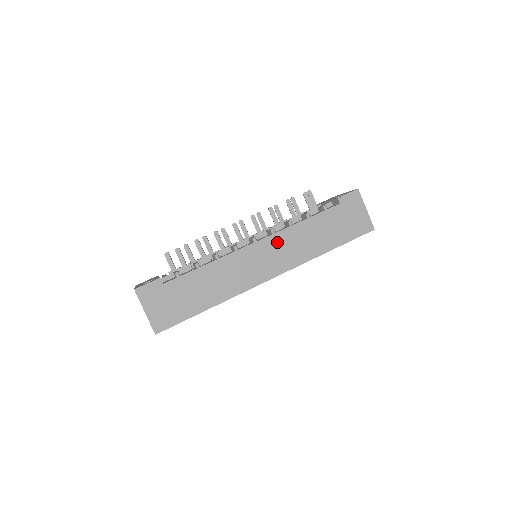
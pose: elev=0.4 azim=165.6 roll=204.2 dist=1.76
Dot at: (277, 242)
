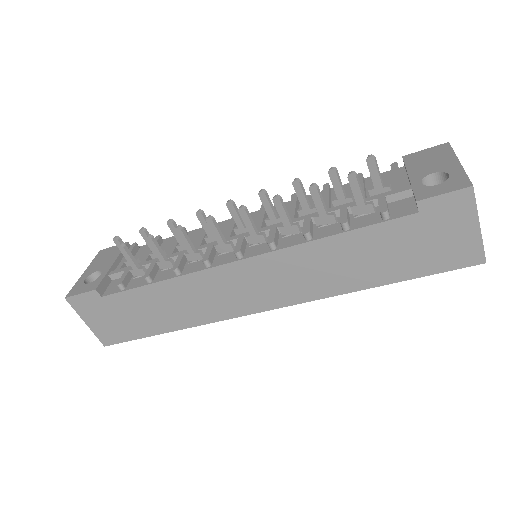
Dot at: (277, 264)
